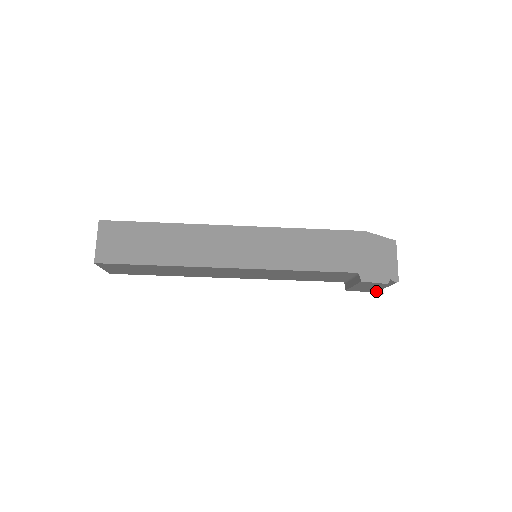
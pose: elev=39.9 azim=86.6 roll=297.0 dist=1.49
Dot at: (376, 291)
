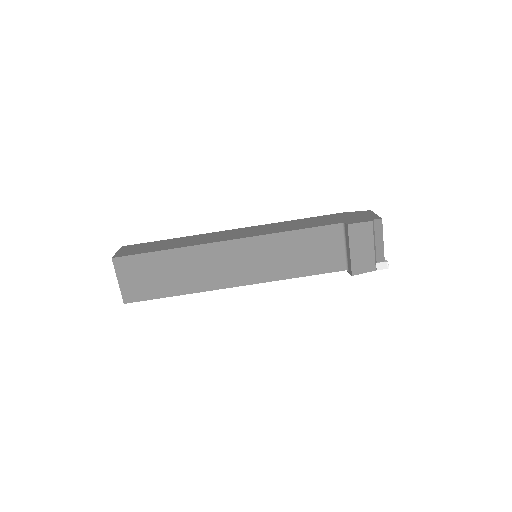
Dot at: (380, 267)
